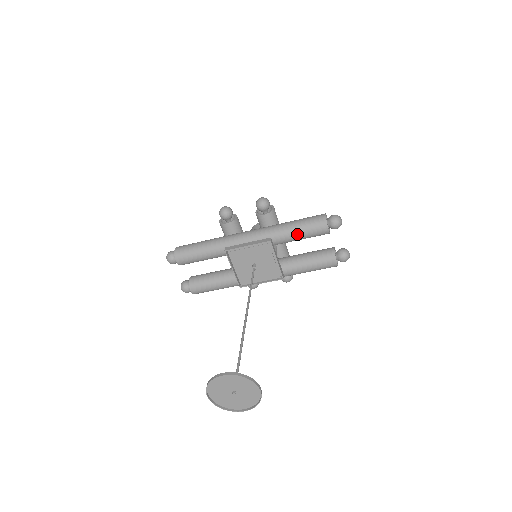
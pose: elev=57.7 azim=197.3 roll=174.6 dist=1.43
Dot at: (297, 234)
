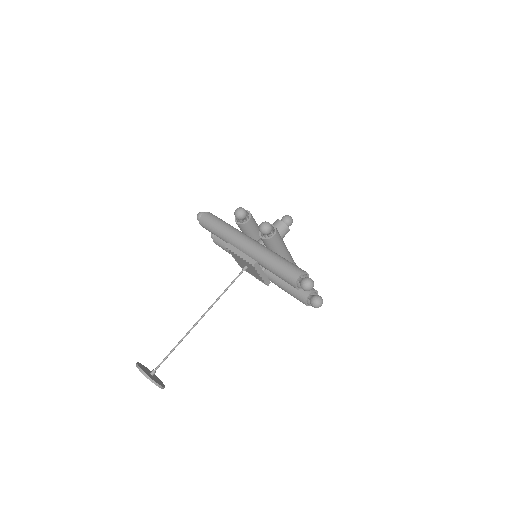
Dot at: (275, 274)
